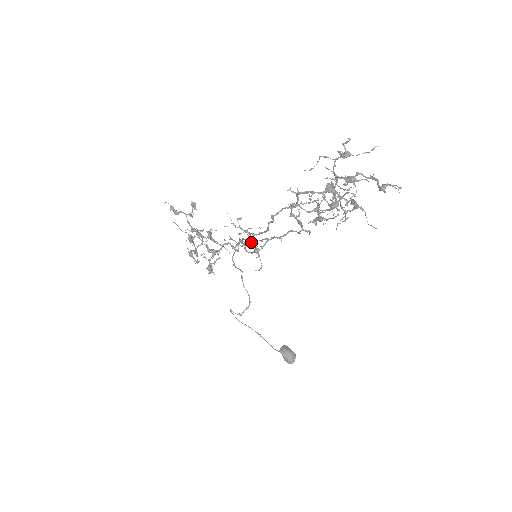
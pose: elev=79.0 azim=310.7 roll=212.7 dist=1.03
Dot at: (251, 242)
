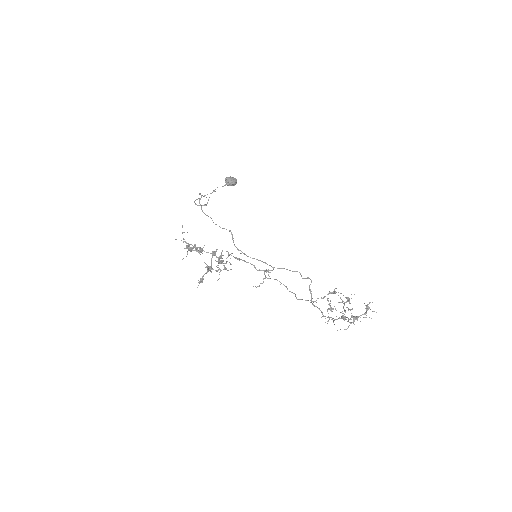
Dot at: (264, 274)
